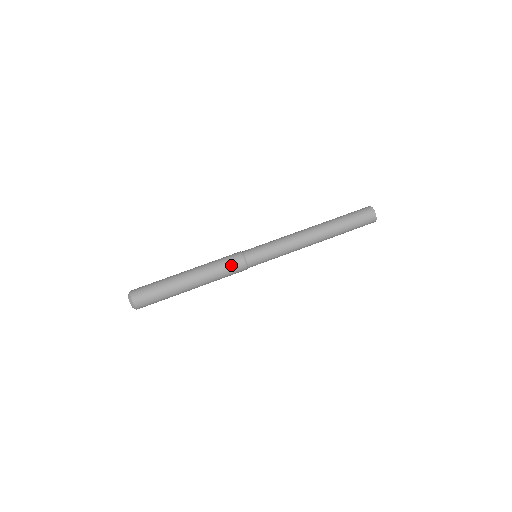
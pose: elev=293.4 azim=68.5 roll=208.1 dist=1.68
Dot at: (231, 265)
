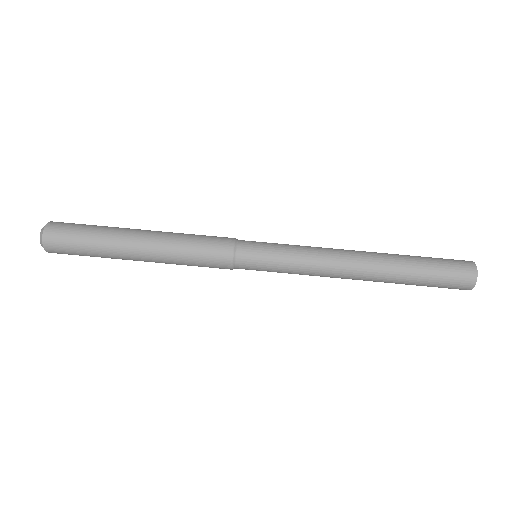
Dot at: (211, 241)
